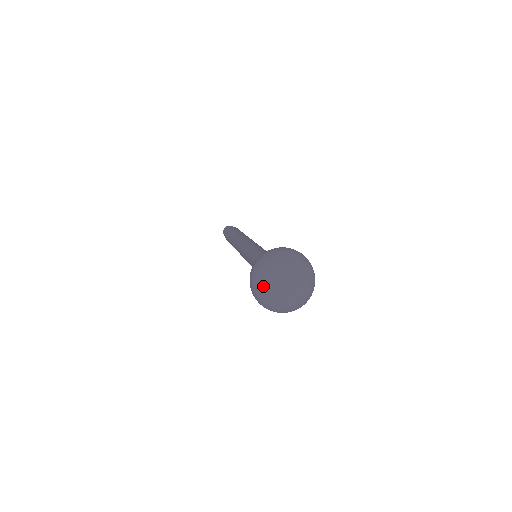
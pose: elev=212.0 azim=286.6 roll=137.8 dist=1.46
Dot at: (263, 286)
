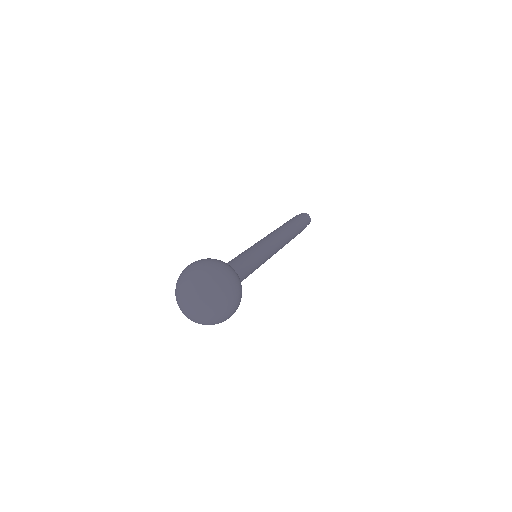
Dot at: occluded
